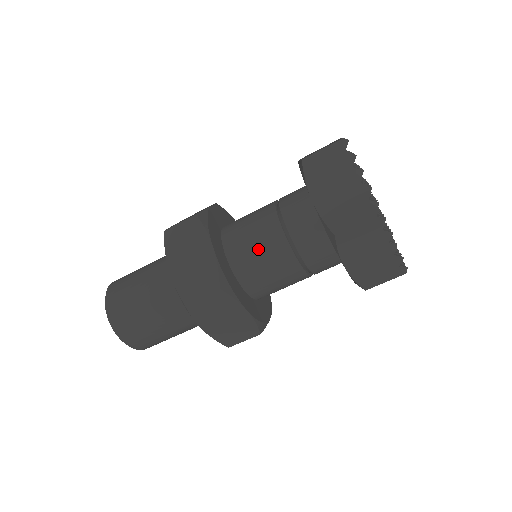
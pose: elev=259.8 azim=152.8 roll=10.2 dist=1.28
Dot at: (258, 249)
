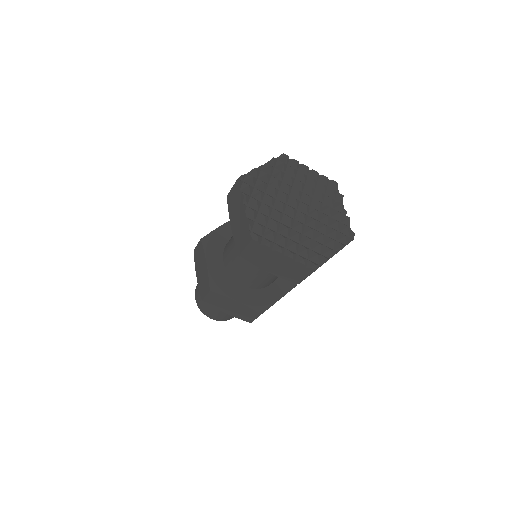
Dot at: occluded
